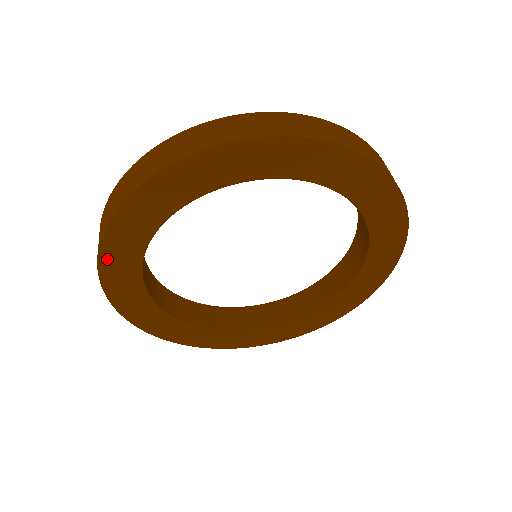
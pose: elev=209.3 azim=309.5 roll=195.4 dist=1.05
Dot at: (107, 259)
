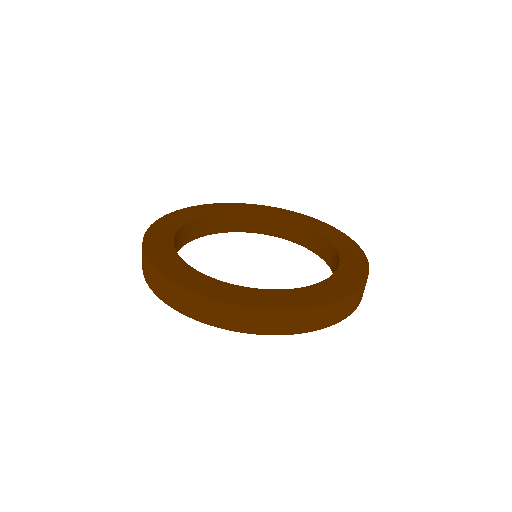
Dot at: occluded
